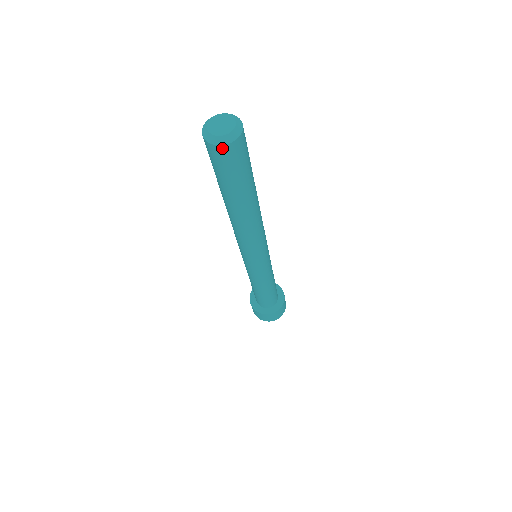
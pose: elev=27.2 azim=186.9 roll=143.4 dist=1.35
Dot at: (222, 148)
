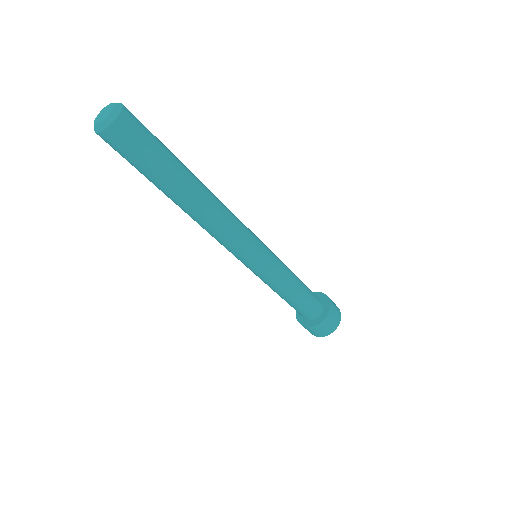
Dot at: (106, 133)
